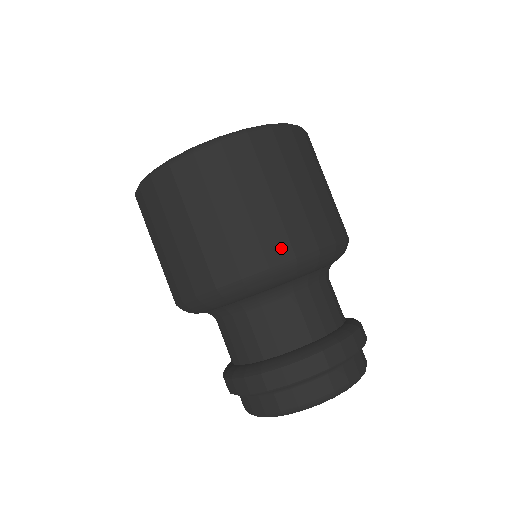
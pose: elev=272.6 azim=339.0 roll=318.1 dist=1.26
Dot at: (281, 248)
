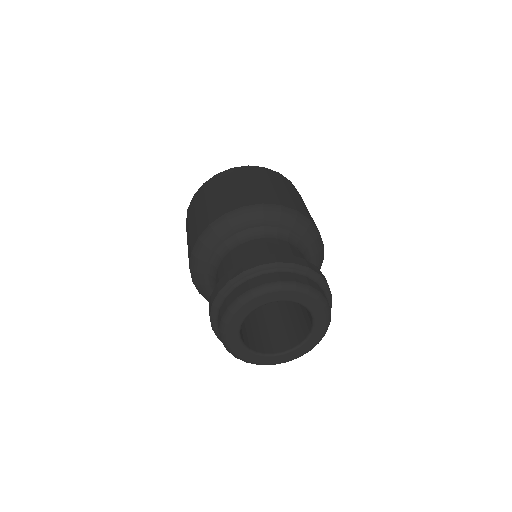
Dot at: (254, 200)
